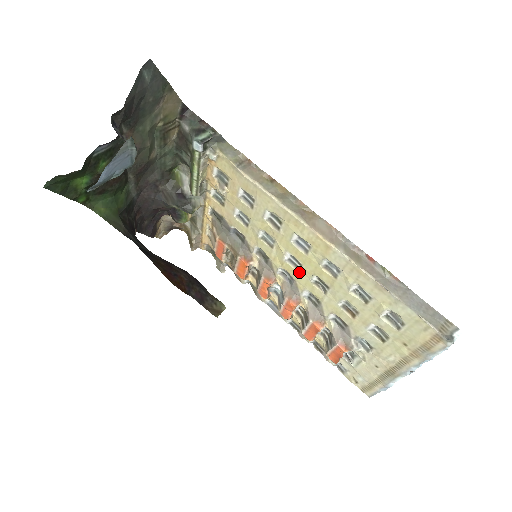
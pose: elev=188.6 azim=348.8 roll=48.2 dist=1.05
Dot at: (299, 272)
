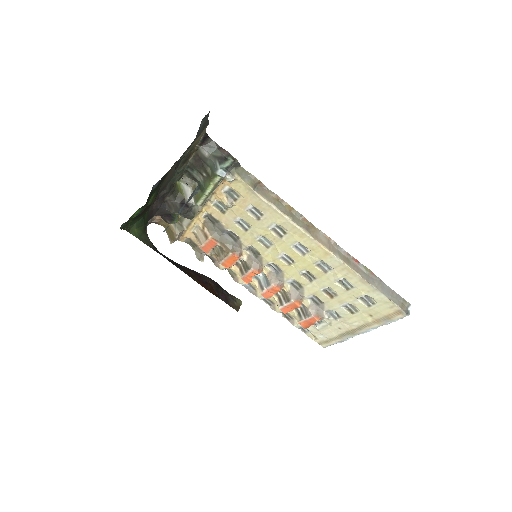
Dot at: (290, 266)
